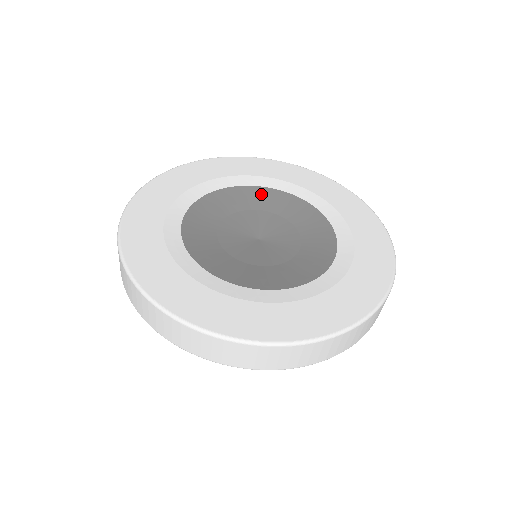
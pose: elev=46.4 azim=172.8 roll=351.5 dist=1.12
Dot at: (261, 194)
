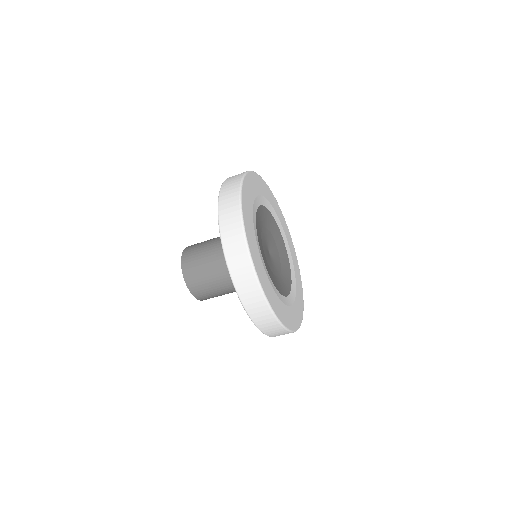
Dot at: (267, 215)
